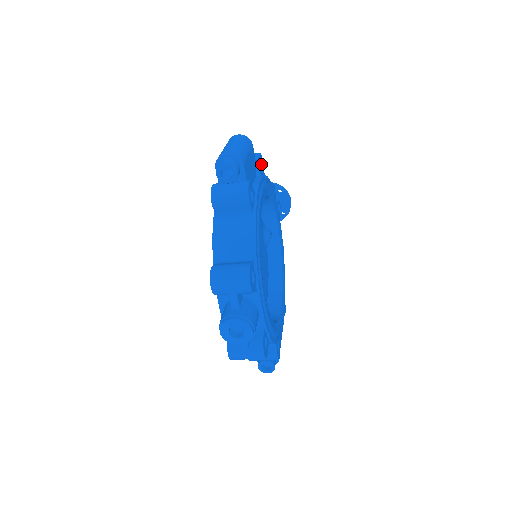
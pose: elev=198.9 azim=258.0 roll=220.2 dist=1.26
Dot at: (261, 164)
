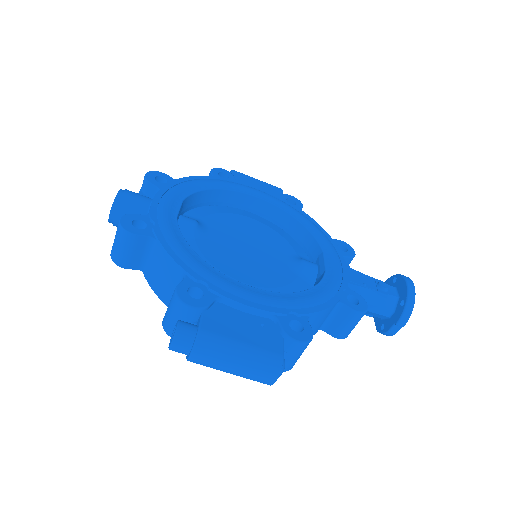
Dot at: (296, 204)
